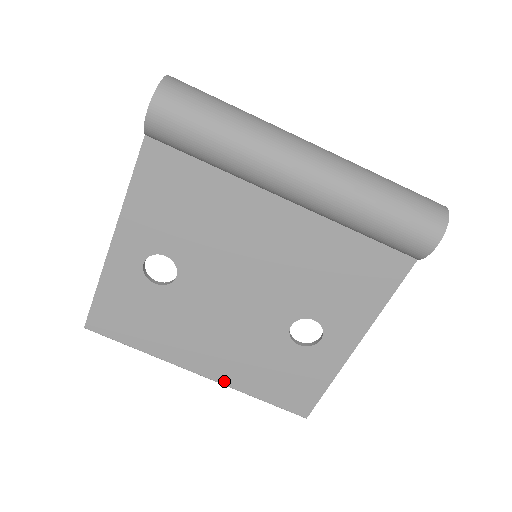
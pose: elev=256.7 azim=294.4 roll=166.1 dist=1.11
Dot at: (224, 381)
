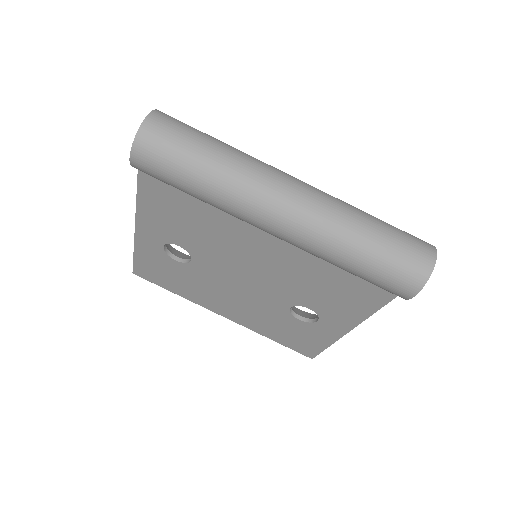
Dot at: (244, 325)
